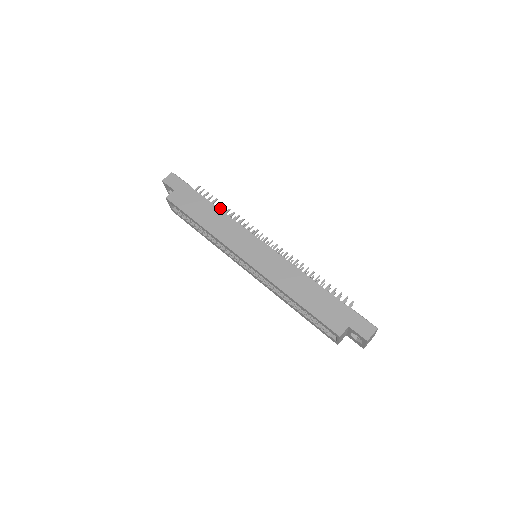
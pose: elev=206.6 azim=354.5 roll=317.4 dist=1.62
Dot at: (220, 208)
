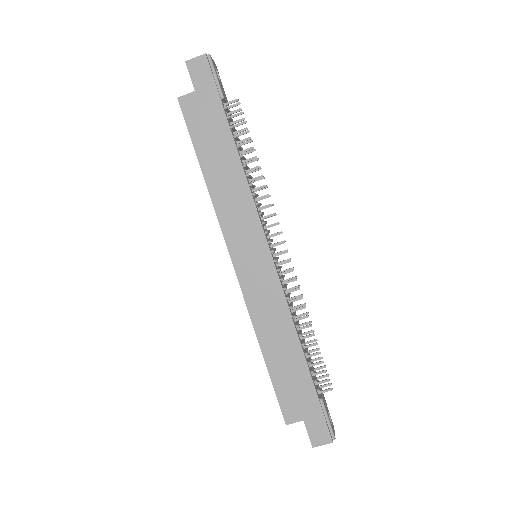
Dot at: (250, 150)
